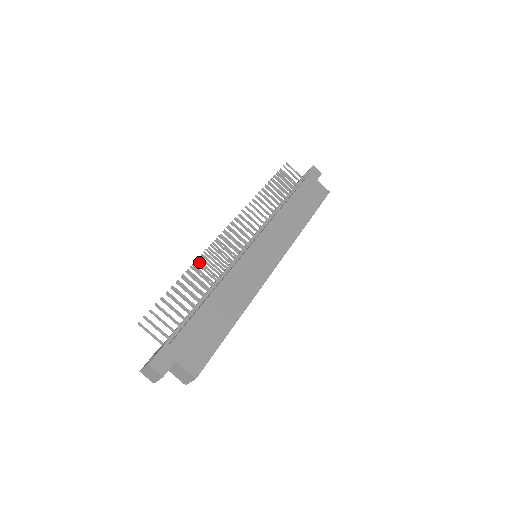
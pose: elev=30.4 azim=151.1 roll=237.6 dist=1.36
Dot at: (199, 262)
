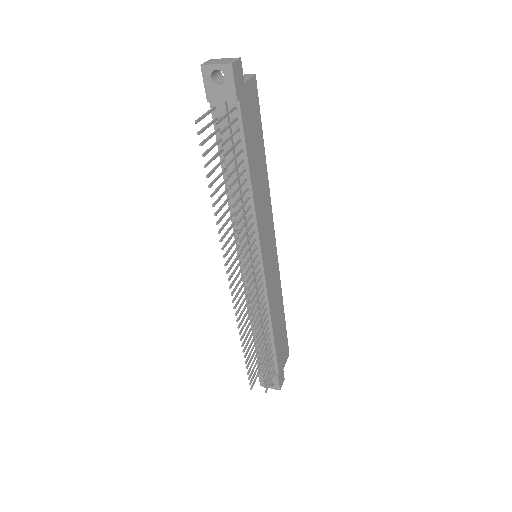
Dot at: occluded
